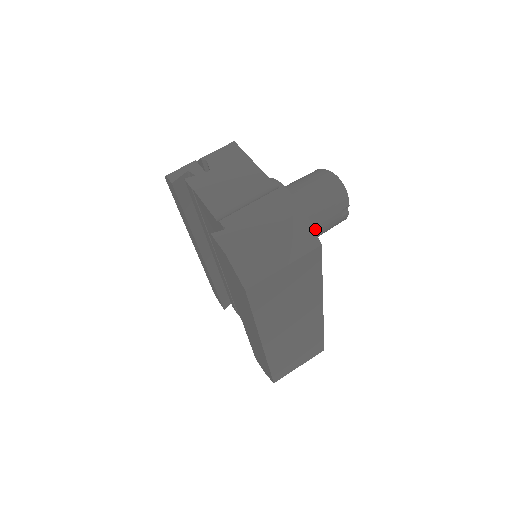
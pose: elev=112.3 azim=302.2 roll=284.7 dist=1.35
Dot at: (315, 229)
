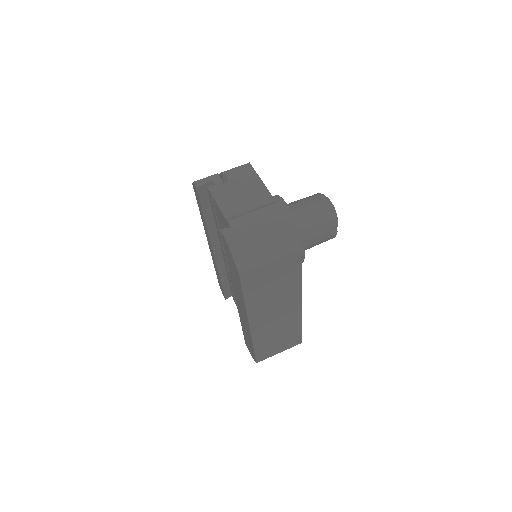
Dot at: (307, 241)
